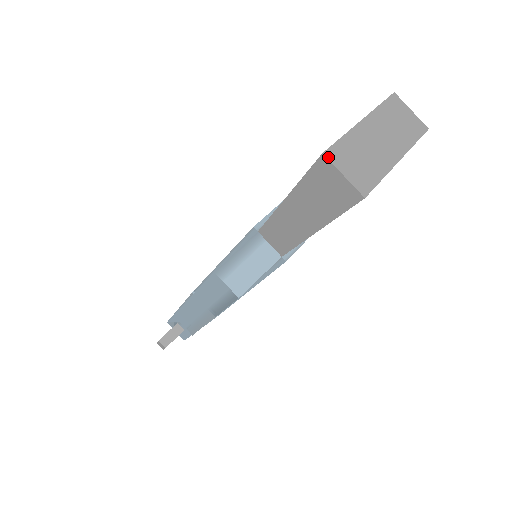
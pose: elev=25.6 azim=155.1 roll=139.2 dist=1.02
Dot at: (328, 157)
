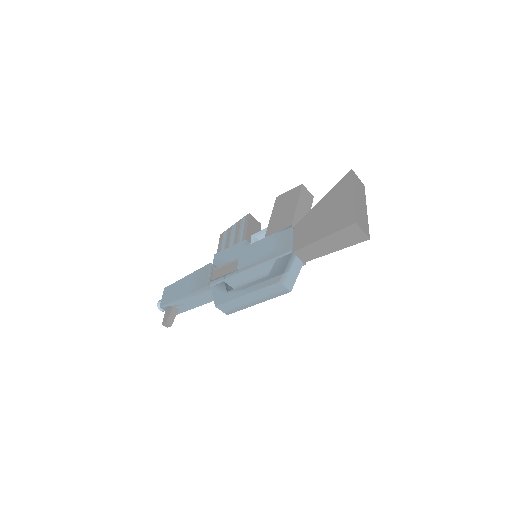
Dot at: (358, 224)
